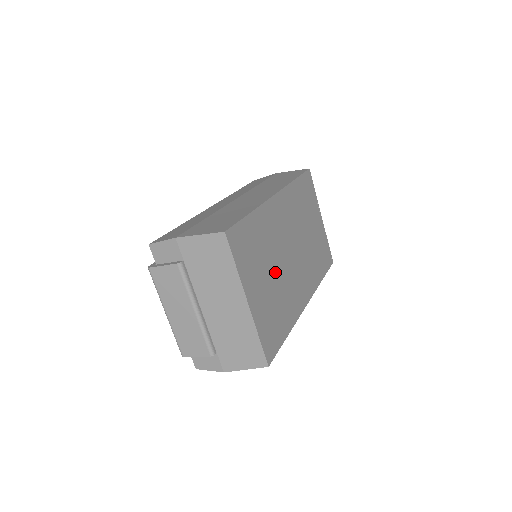
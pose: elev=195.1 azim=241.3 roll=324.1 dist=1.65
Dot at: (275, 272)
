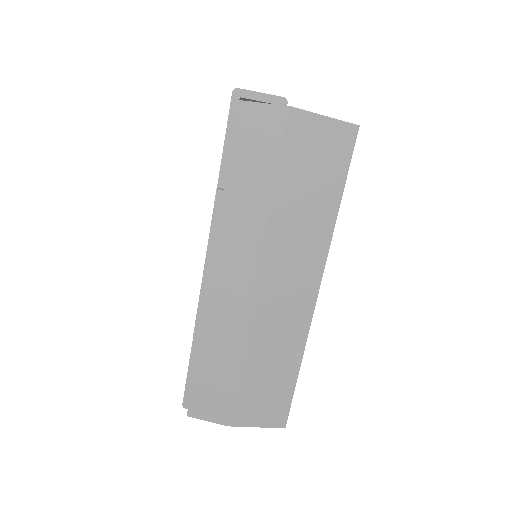
Dot at: occluded
